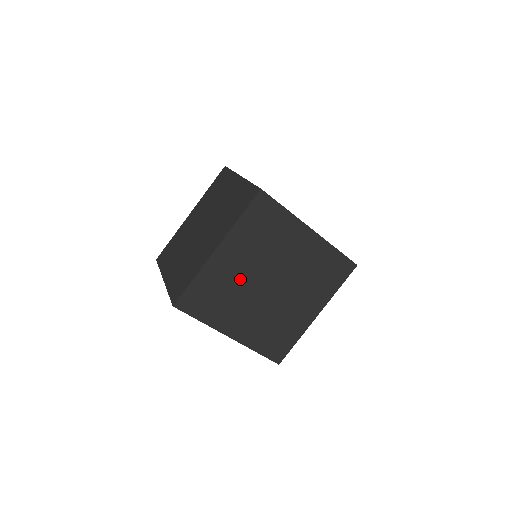
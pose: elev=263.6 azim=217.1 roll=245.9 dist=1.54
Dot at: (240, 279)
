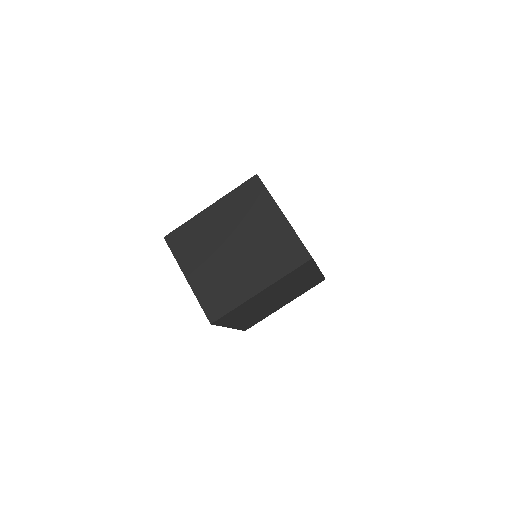
Dot at: (260, 301)
